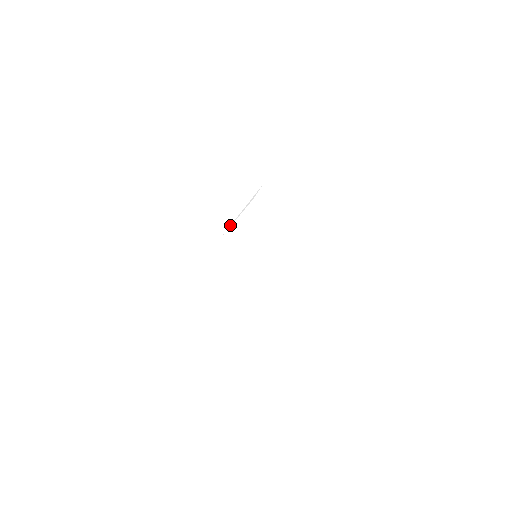
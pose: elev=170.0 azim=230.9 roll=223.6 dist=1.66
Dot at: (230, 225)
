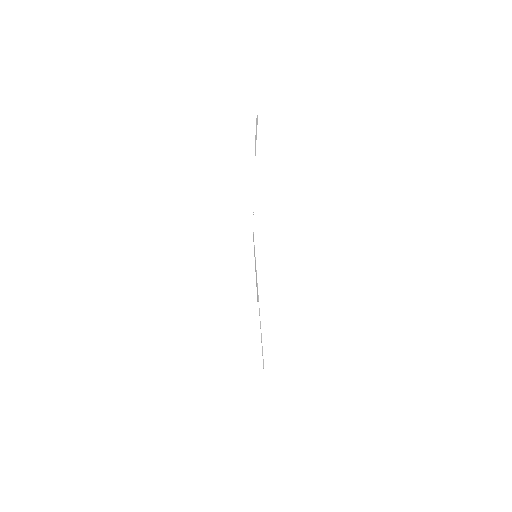
Dot at: (251, 220)
